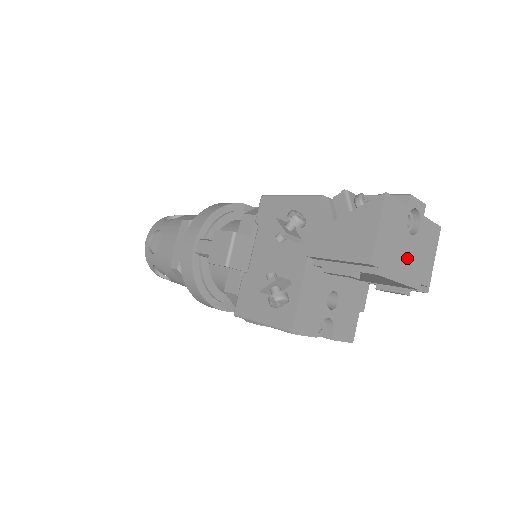
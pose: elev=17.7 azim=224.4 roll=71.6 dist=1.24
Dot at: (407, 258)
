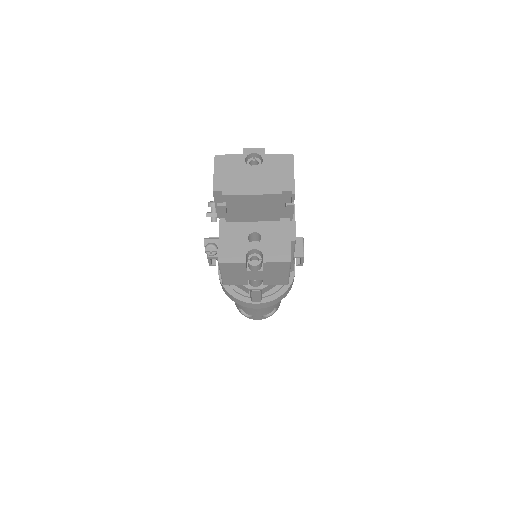
Dot at: (255, 180)
